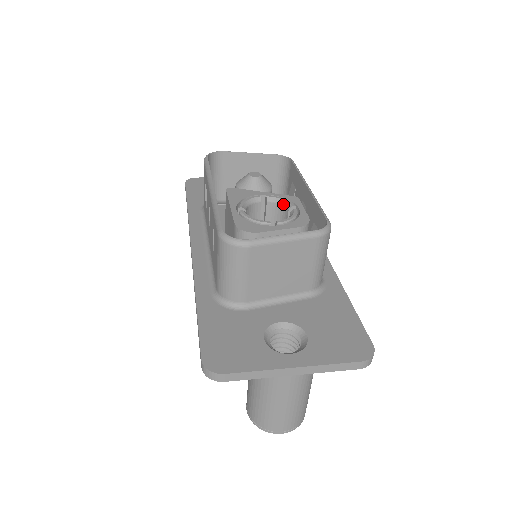
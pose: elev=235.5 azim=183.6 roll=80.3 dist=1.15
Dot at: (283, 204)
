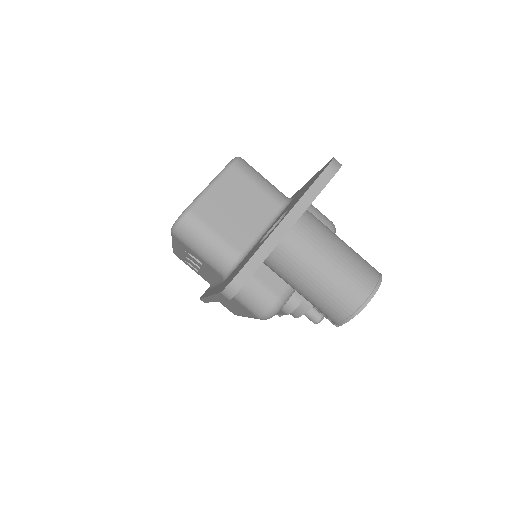
Dot at: occluded
